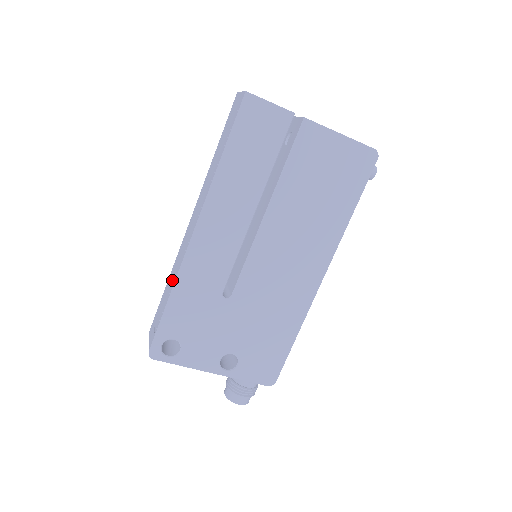
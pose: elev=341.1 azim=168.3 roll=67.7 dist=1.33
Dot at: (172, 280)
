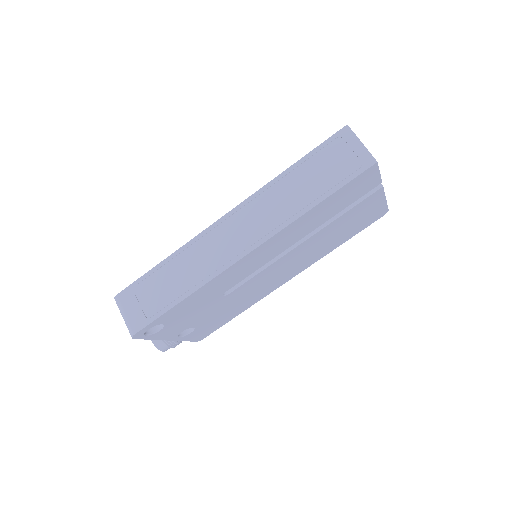
Dot at: (189, 276)
